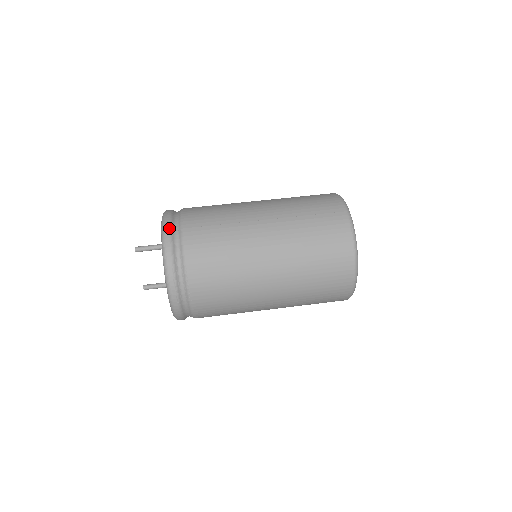
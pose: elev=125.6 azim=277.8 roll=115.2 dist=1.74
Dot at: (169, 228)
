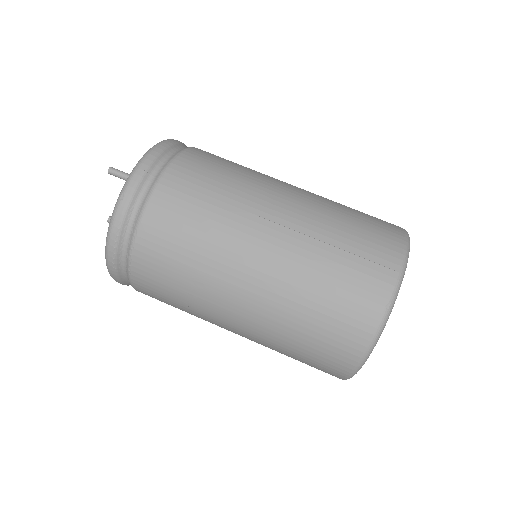
Dot at: (145, 167)
